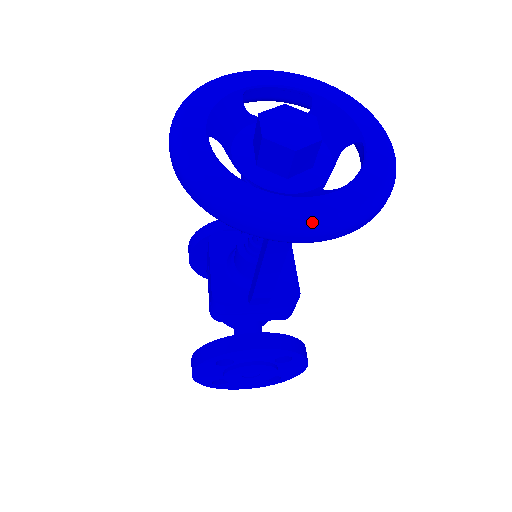
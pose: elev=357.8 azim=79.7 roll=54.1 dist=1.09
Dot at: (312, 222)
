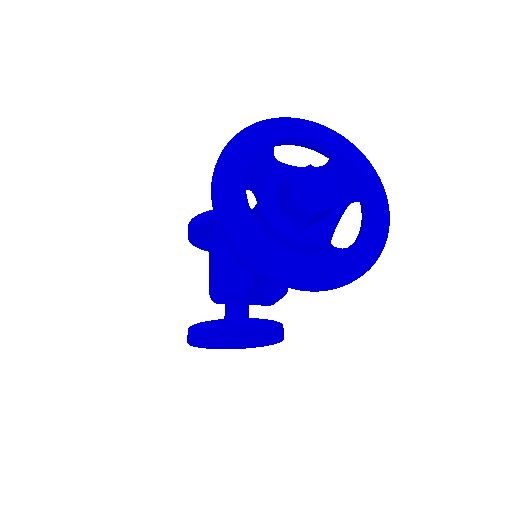
Dot at: (322, 280)
